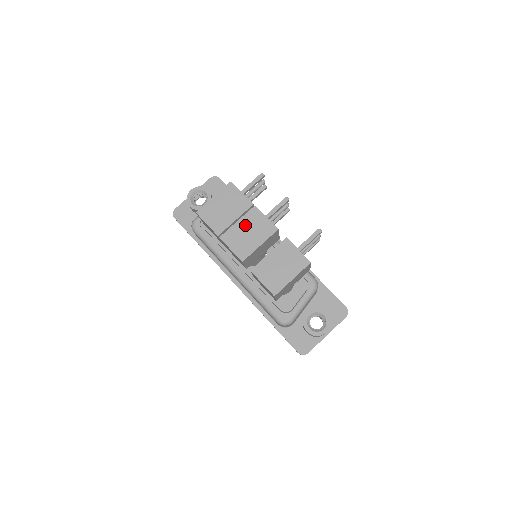
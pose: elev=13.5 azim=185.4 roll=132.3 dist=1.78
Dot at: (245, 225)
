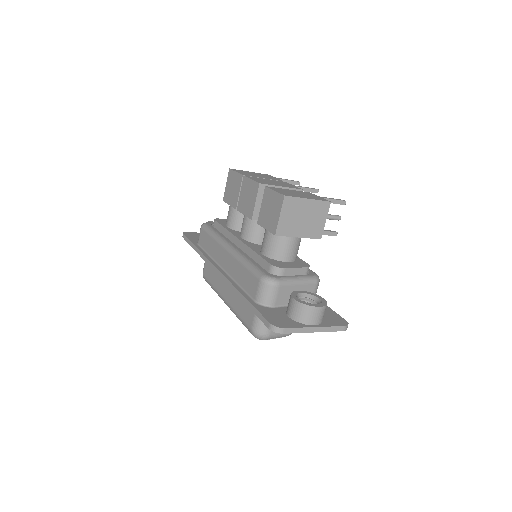
Dot at: (272, 181)
